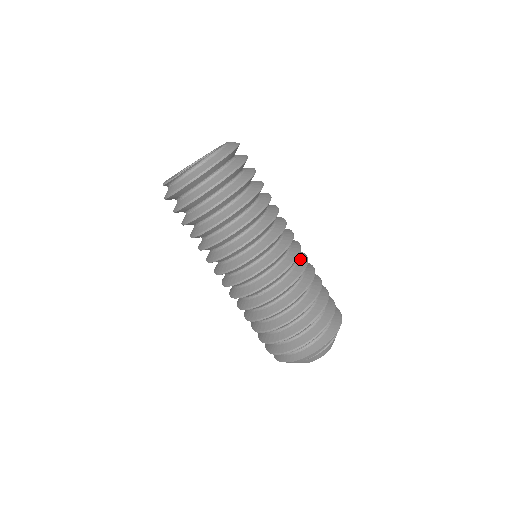
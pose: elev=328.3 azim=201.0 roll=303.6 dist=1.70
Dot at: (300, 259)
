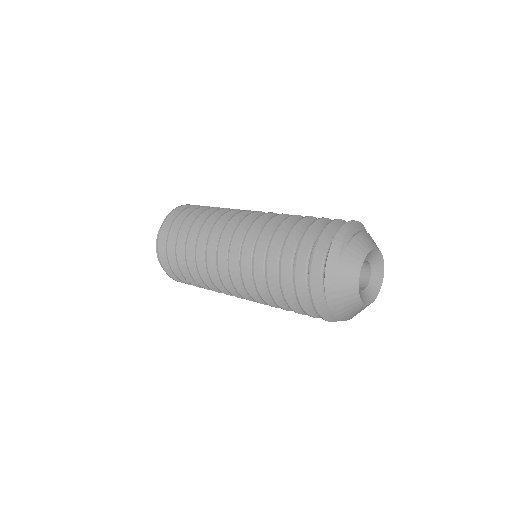
Dot at: occluded
